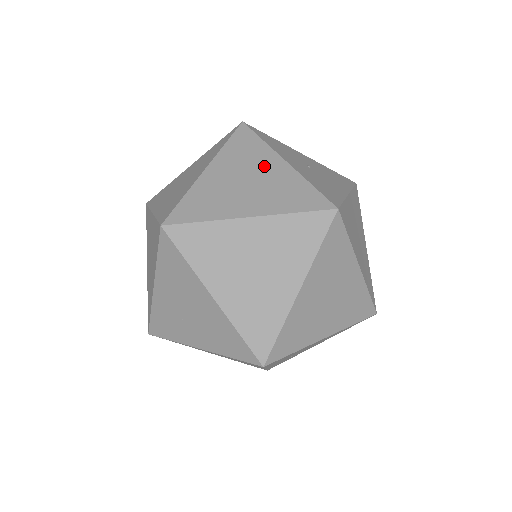
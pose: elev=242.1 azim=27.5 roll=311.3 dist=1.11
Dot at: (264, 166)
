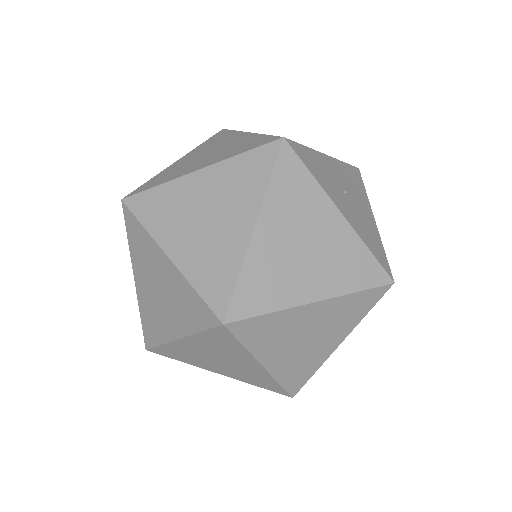
Dot at: (320, 222)
